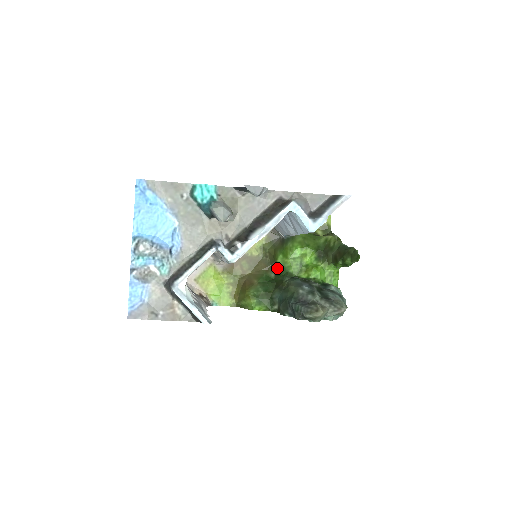
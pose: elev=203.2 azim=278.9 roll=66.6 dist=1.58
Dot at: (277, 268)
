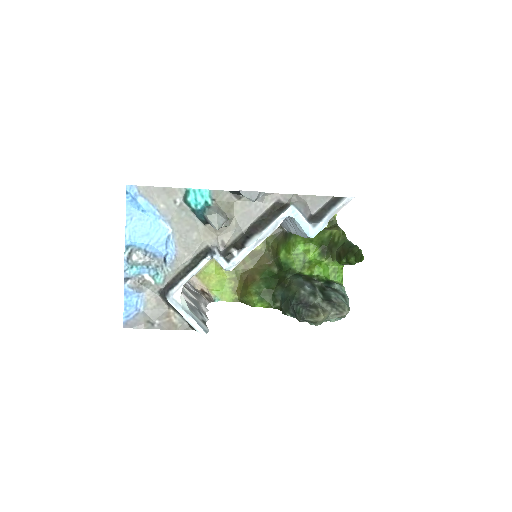
Dot at: (280, 263)
